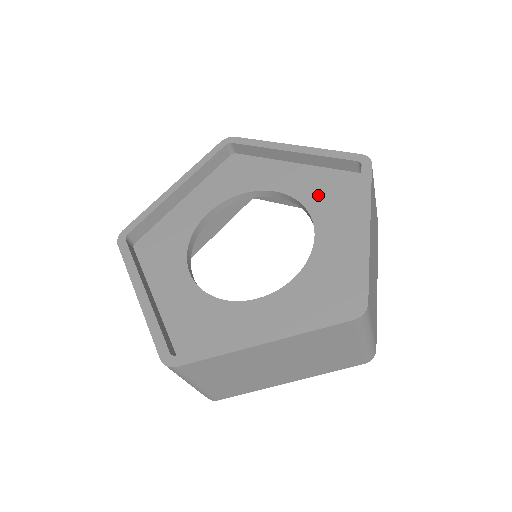
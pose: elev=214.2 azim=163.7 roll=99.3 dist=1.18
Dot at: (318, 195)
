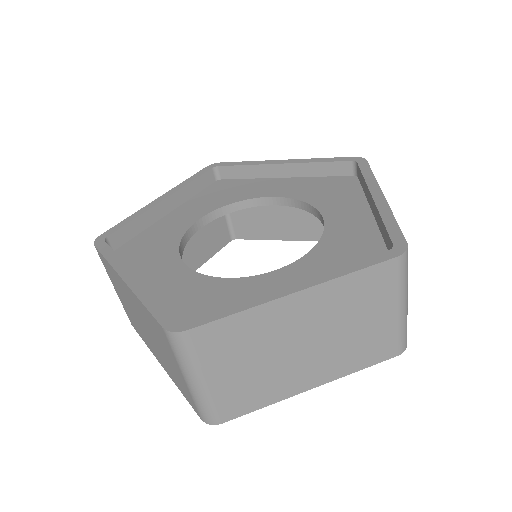
Dot at: (317, 193)
